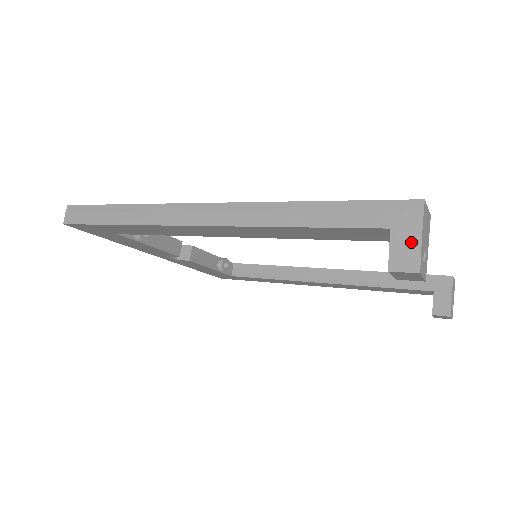
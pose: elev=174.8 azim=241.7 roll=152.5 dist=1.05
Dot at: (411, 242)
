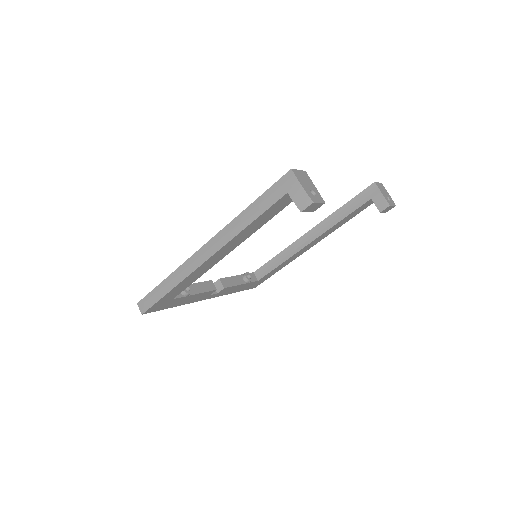
Dot at: (300, 192)
